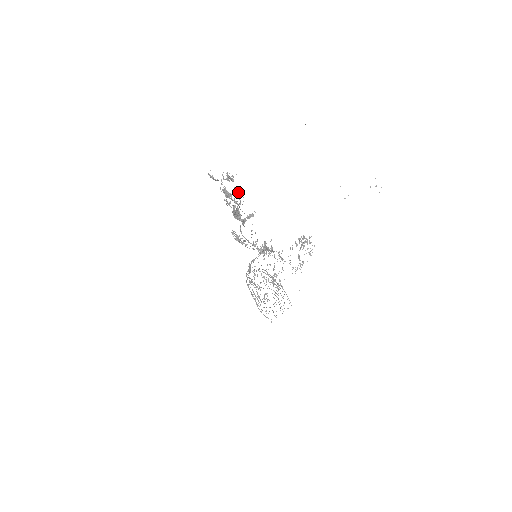
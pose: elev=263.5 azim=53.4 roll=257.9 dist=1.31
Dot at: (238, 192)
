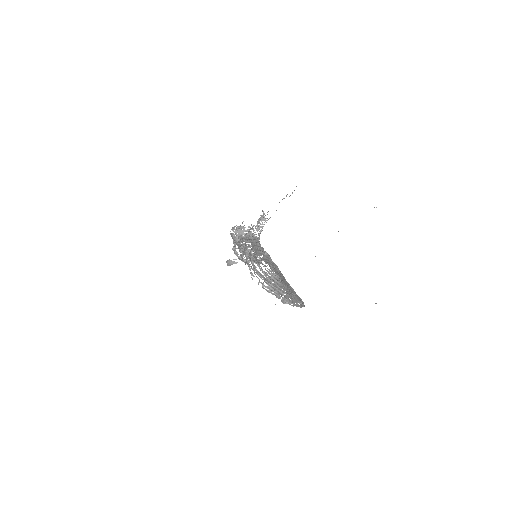
Dot at: occluded
